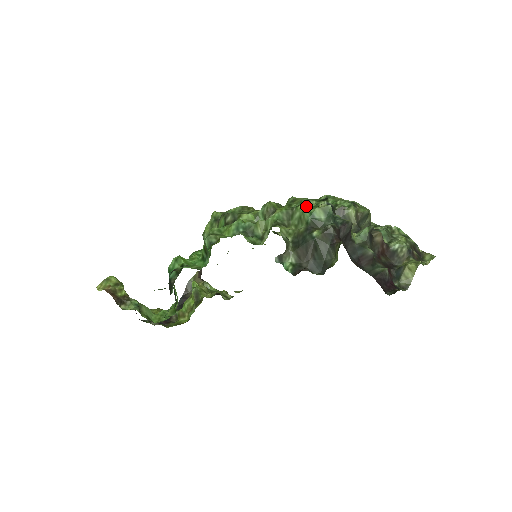
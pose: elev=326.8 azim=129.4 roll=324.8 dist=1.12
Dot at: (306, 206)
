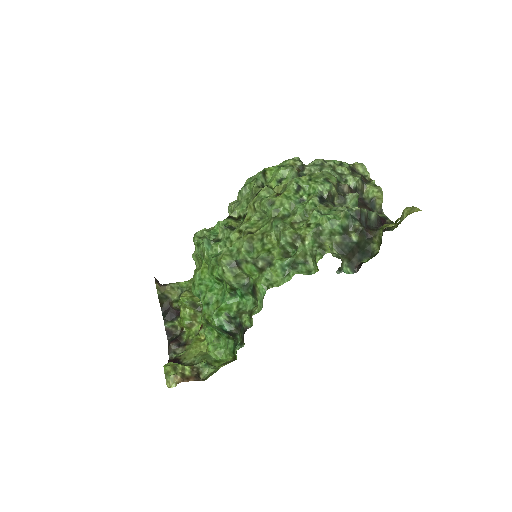
Dot at: (329, 221)
